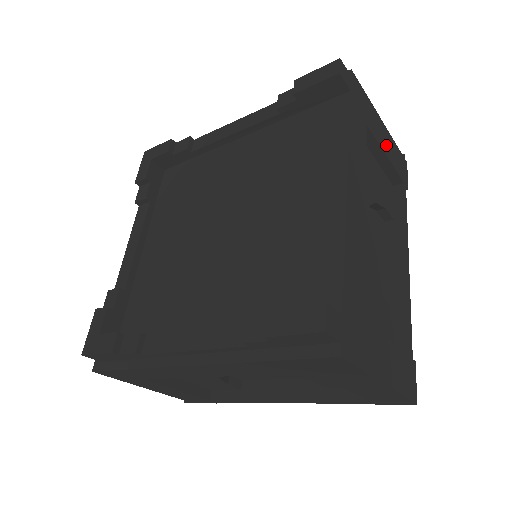
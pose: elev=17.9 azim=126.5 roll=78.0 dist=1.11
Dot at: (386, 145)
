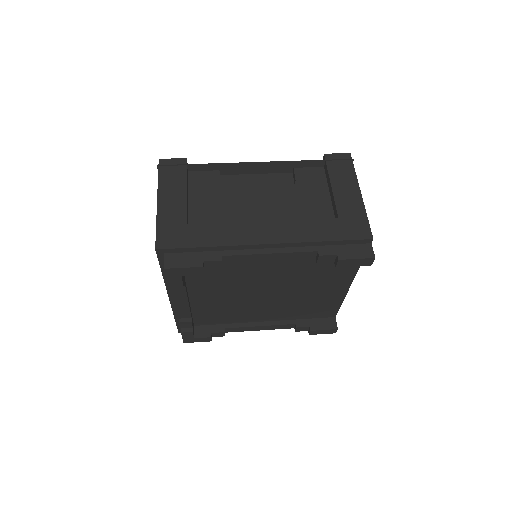
Dot at: occluded
